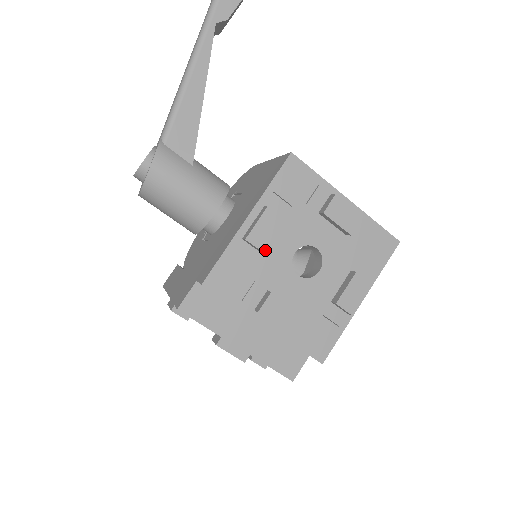
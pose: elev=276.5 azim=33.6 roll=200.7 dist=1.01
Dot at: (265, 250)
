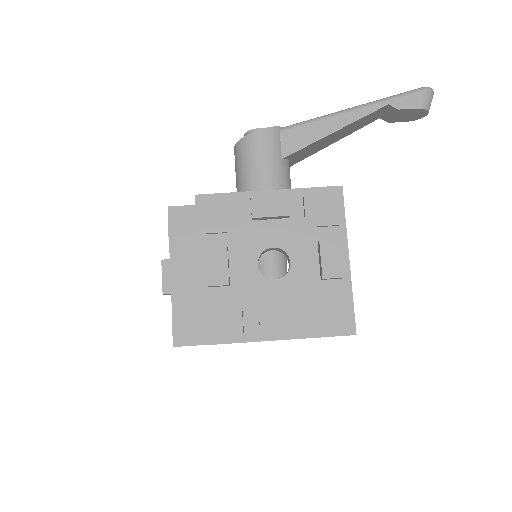
Dot at: (255, 217)
